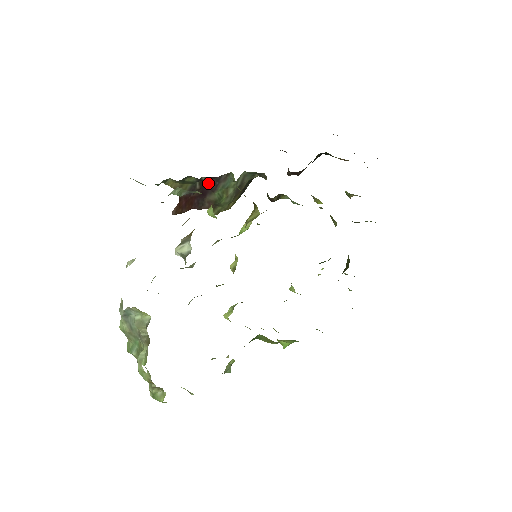
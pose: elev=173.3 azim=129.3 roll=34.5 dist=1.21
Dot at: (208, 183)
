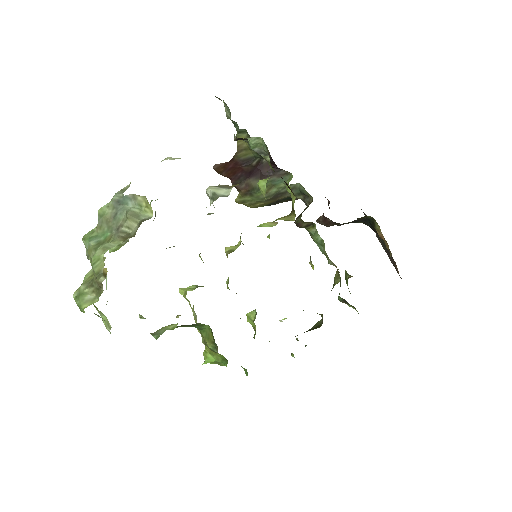
Dot at: (264, 168)
